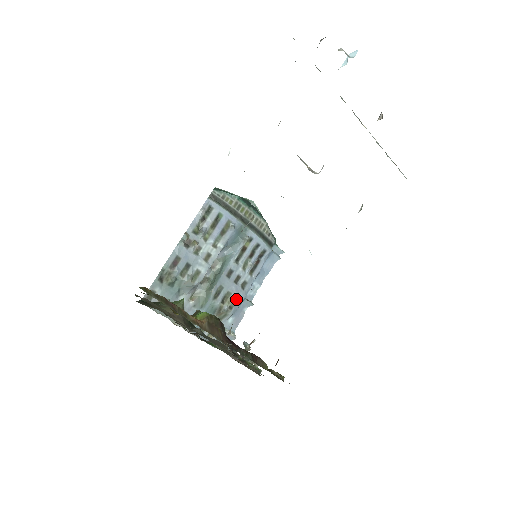
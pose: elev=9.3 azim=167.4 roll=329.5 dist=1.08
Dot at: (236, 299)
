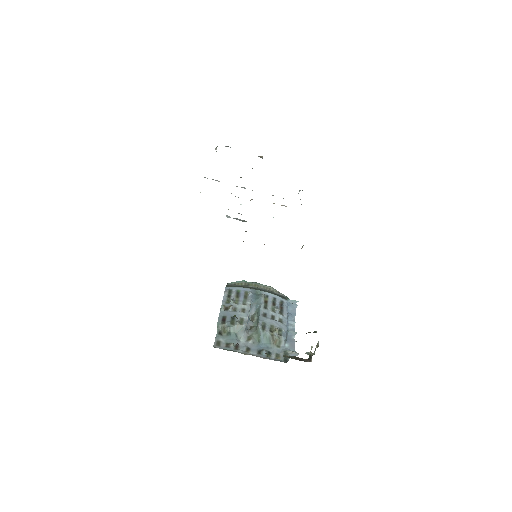
Dot at: (281, 330)
